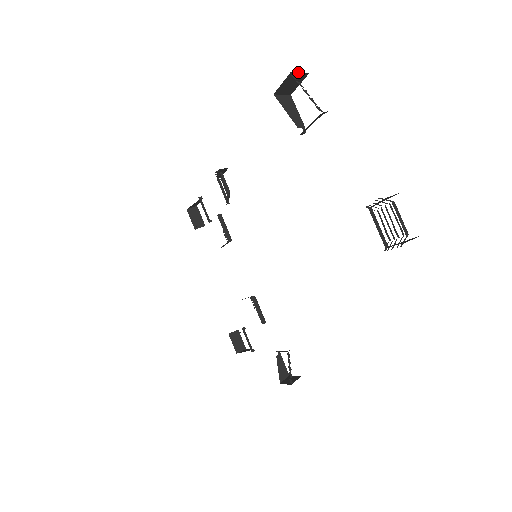
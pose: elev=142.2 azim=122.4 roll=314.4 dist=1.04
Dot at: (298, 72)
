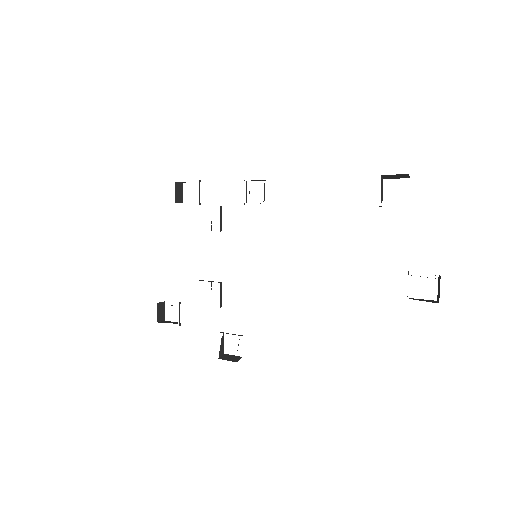
Dot at: occluded
